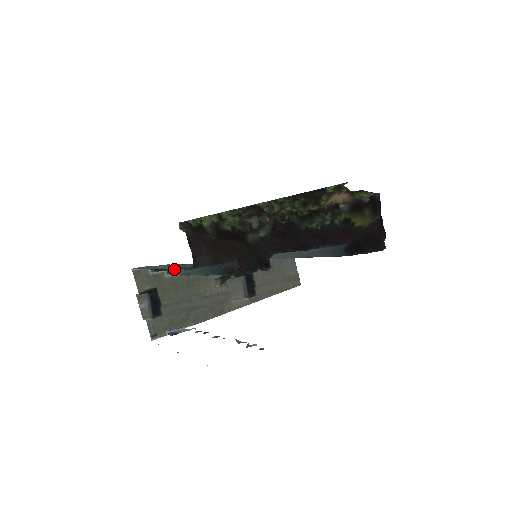
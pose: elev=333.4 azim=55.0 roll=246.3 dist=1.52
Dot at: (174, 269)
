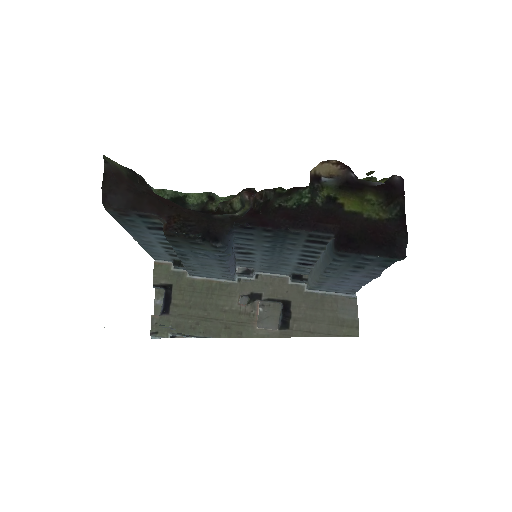
Dot at: occluded
